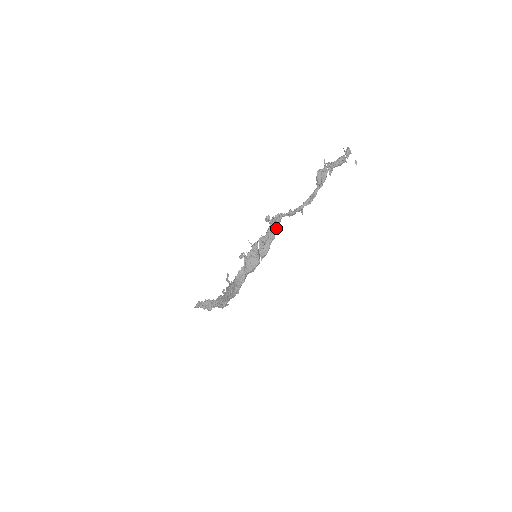
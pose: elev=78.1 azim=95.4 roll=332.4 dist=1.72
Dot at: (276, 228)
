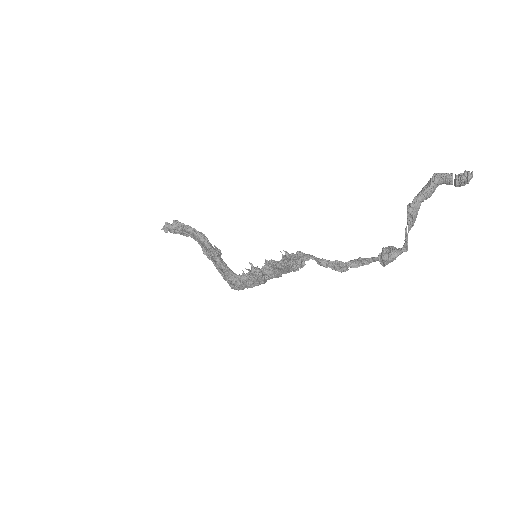
Dot at: (294, 271)
